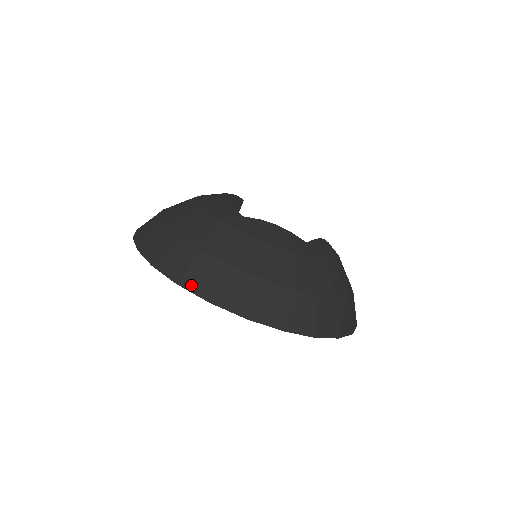
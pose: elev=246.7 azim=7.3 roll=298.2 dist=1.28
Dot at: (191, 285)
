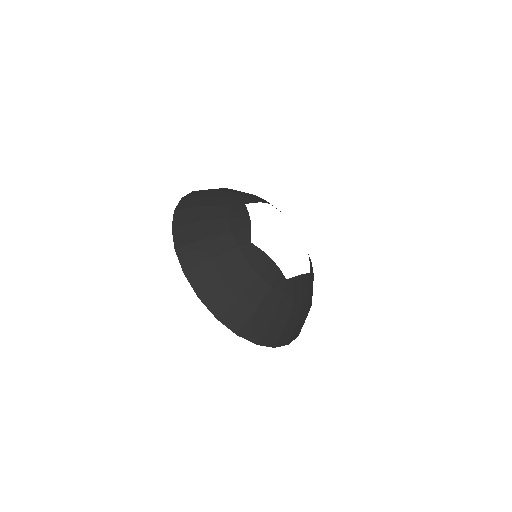
Dot at: (265, 343)
